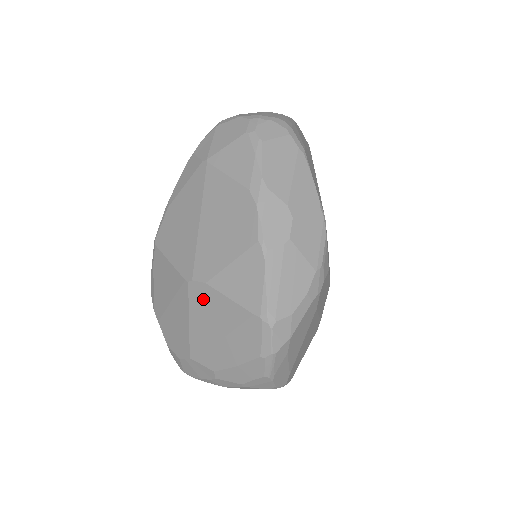
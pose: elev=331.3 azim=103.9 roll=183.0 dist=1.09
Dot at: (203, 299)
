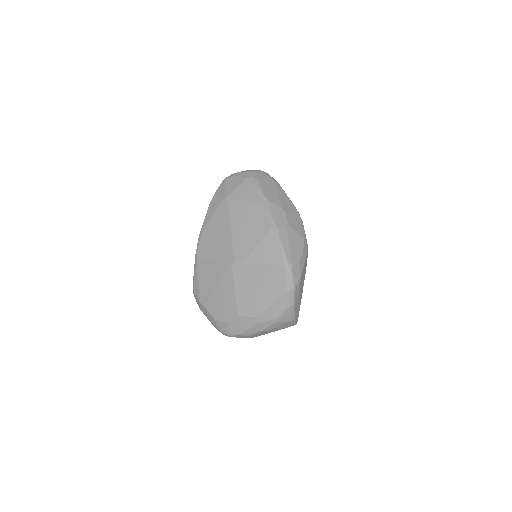
Dot at: (244, 271)
